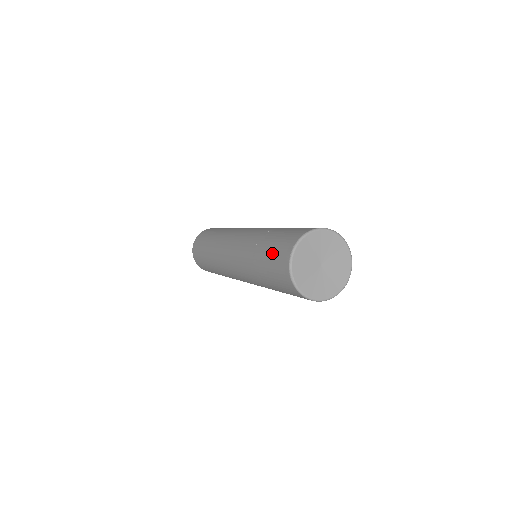
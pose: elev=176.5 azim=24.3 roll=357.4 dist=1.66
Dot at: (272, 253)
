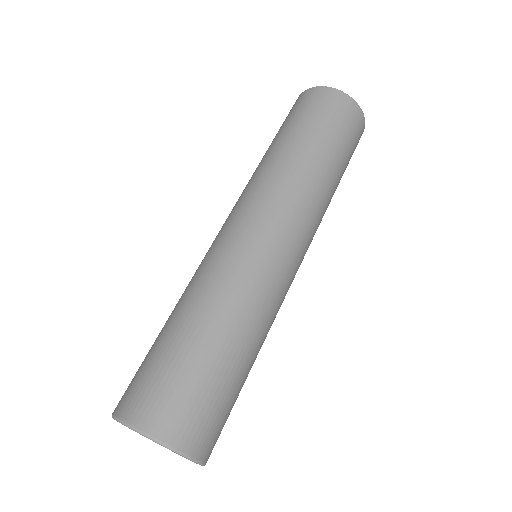
Dot at: (149, 365)
